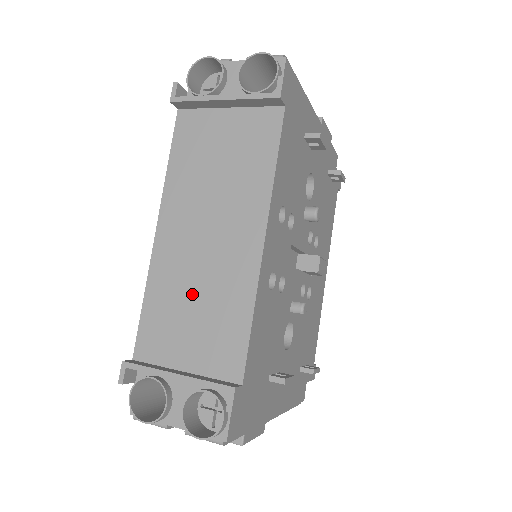
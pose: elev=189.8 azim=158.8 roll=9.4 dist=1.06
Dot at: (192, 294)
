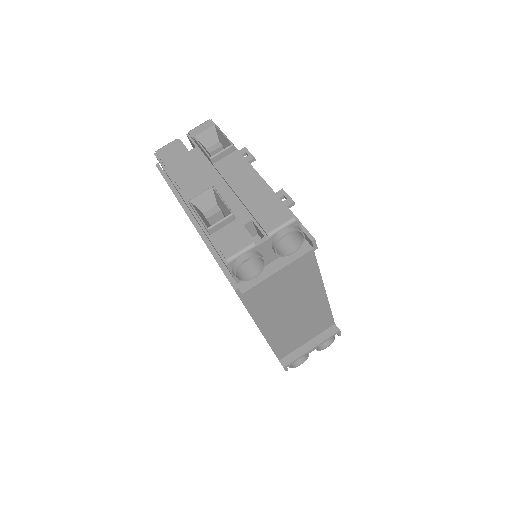
Dot at: (297, 327)
